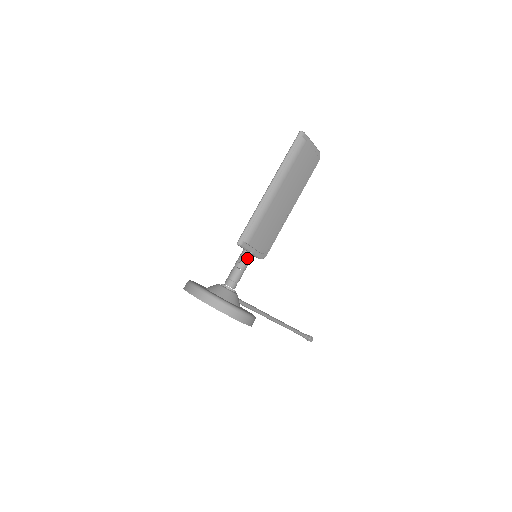
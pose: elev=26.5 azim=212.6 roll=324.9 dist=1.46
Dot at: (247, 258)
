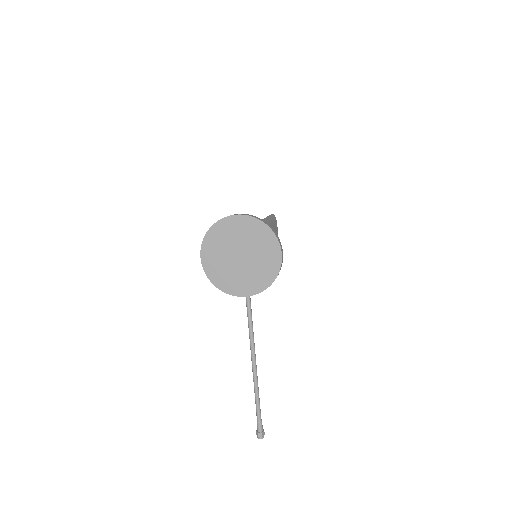
Dot at: occluded
